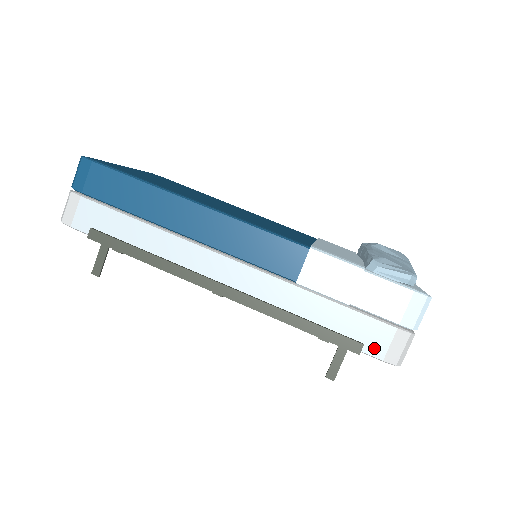
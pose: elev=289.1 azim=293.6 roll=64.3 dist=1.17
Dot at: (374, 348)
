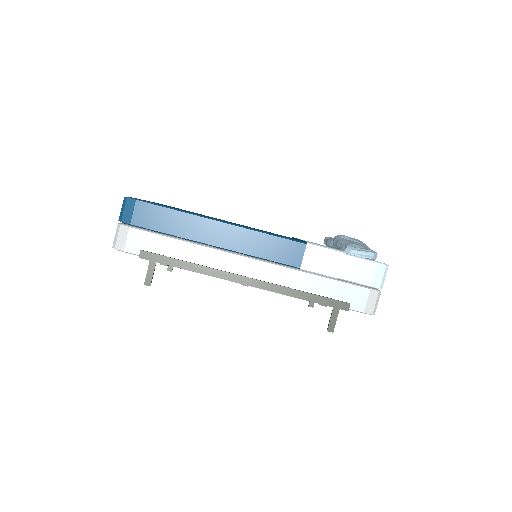
Dot at: (357, 305)
